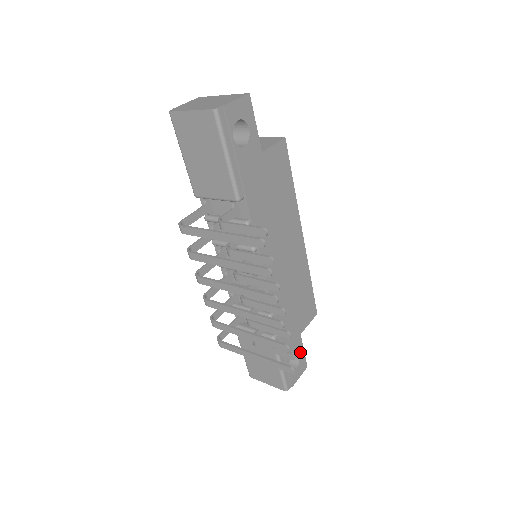
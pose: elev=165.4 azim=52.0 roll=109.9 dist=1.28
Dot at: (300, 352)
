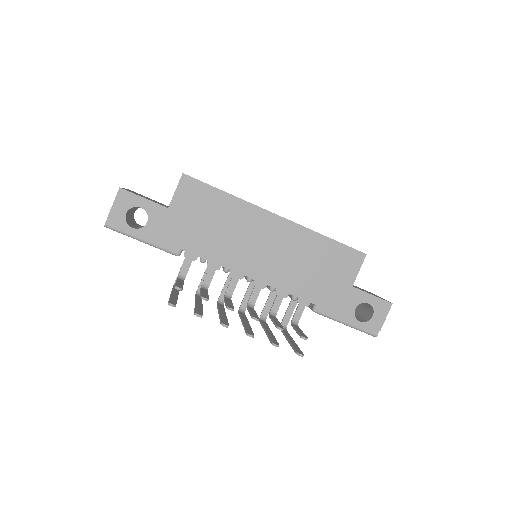
Dot at: (366, 299)
